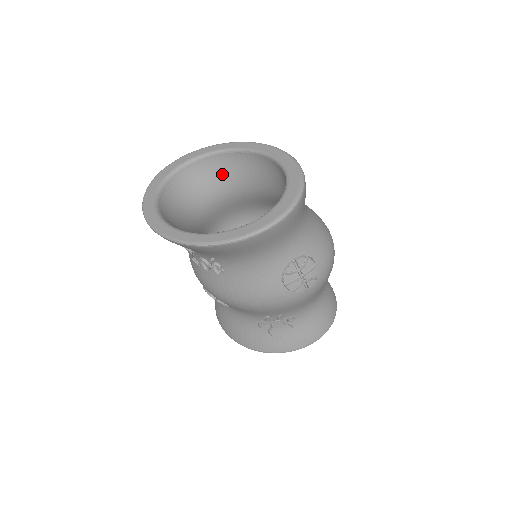
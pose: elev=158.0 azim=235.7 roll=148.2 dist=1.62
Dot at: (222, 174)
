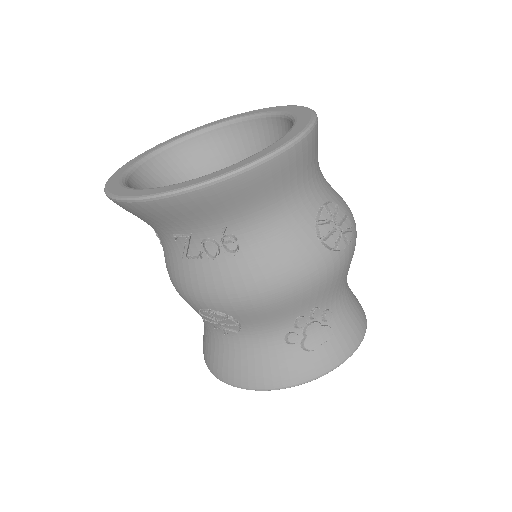
Dot at: (192, 166)
